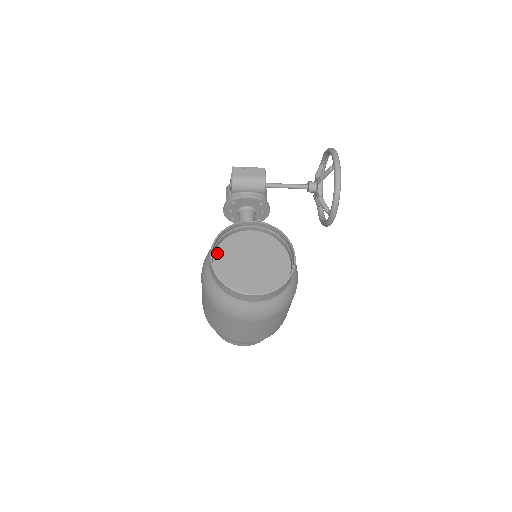
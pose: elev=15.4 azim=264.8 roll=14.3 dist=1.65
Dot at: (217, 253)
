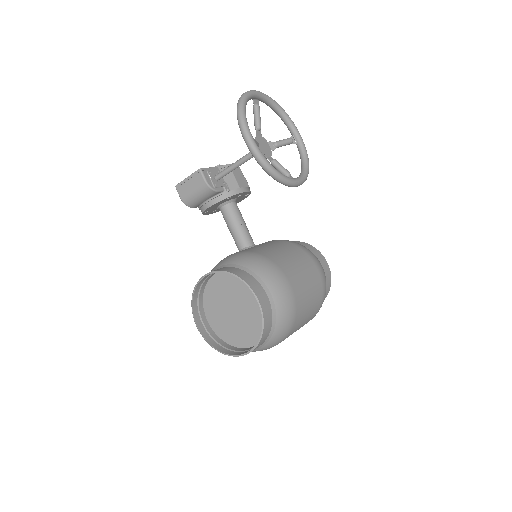
Dot at: (206, 309)
